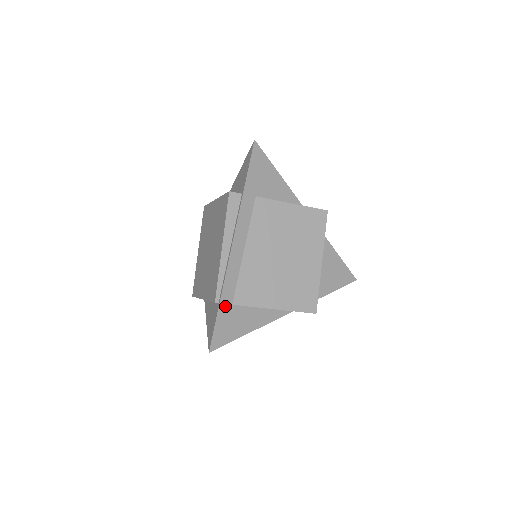
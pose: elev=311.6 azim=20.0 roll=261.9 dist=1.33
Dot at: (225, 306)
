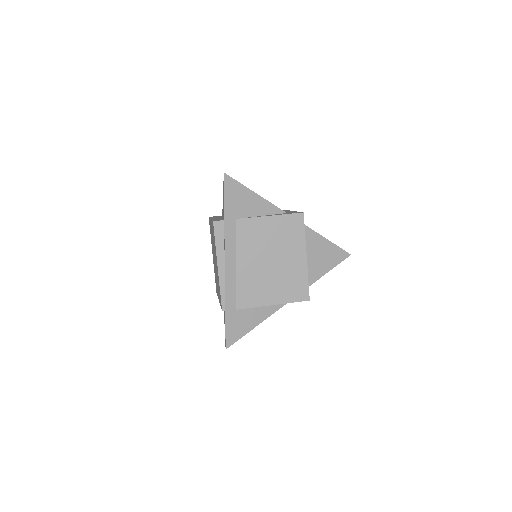
Dot at: (231, 312)
